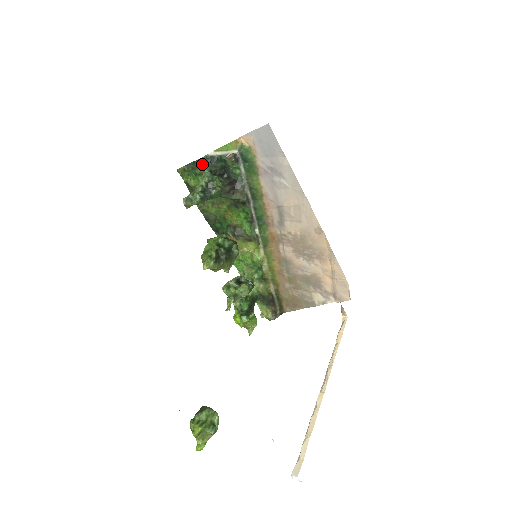
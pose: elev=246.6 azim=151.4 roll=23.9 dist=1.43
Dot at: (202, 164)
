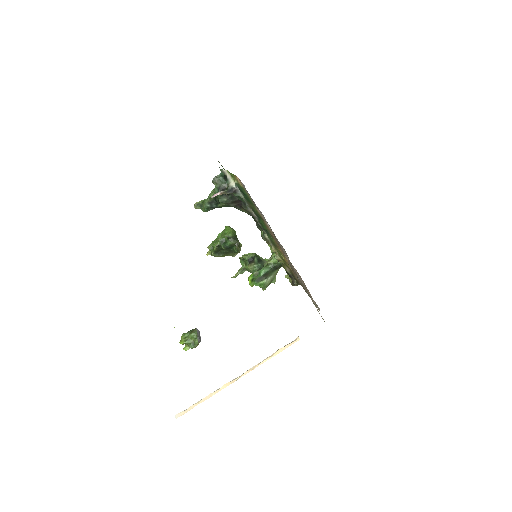
Dot at: (213, 180)
